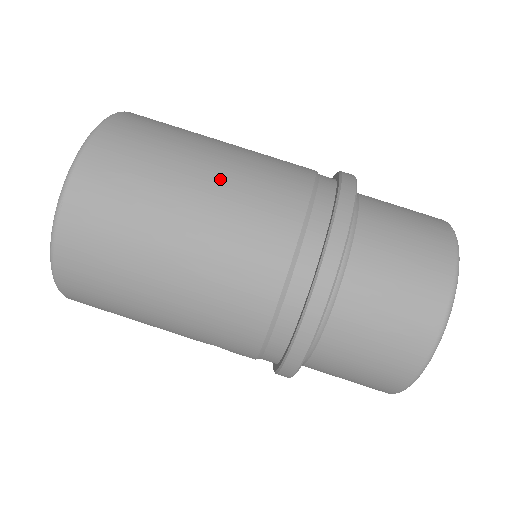
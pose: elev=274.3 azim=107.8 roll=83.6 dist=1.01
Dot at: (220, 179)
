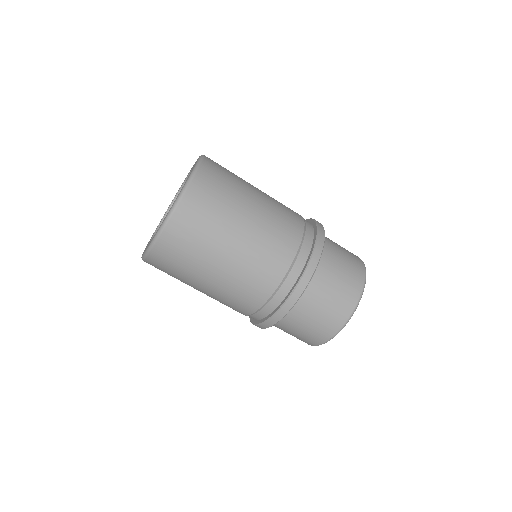
Dot at: (244, 249)
